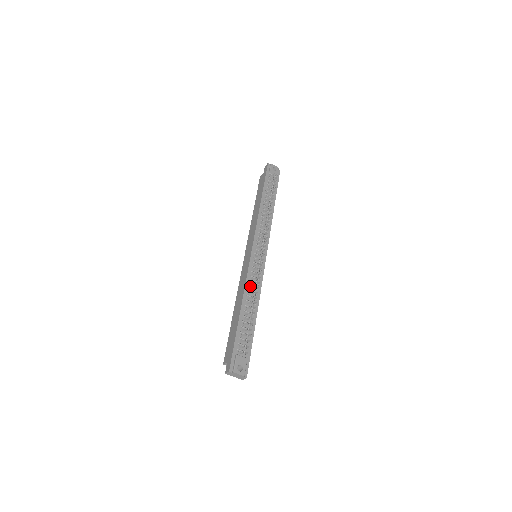
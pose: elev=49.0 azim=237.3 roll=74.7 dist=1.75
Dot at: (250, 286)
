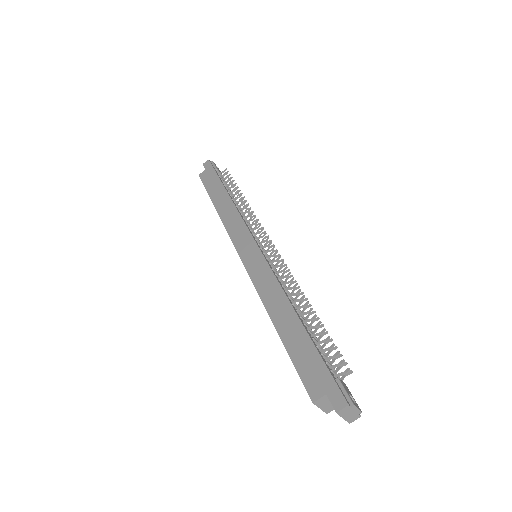
Dot at: (284, 287)
